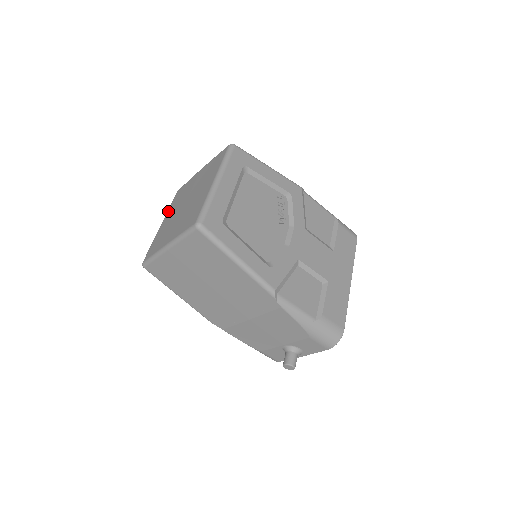
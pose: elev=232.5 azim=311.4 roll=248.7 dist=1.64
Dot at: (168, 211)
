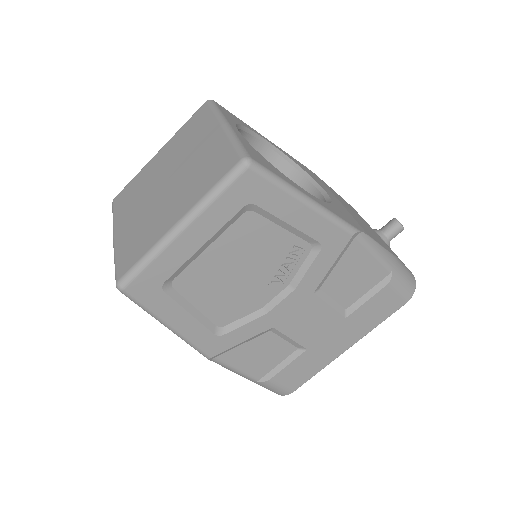
Dot at: (173, 137)
